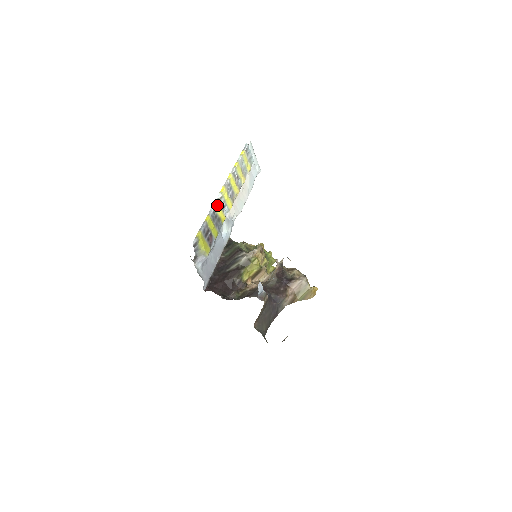
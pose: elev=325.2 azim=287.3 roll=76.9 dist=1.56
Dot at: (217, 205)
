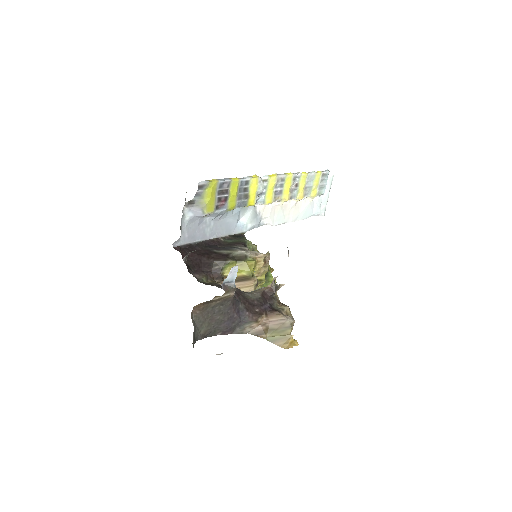
Dot at: (255, 180)
